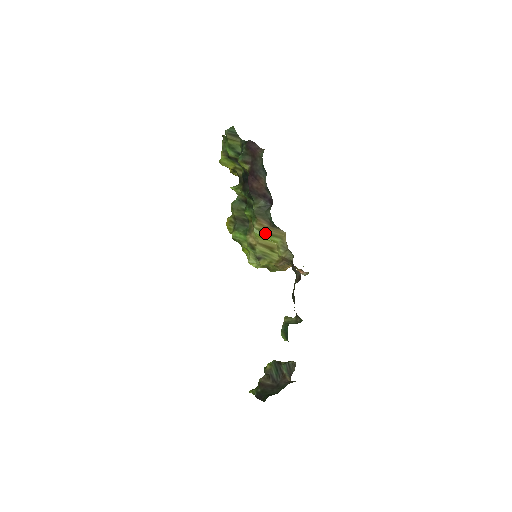
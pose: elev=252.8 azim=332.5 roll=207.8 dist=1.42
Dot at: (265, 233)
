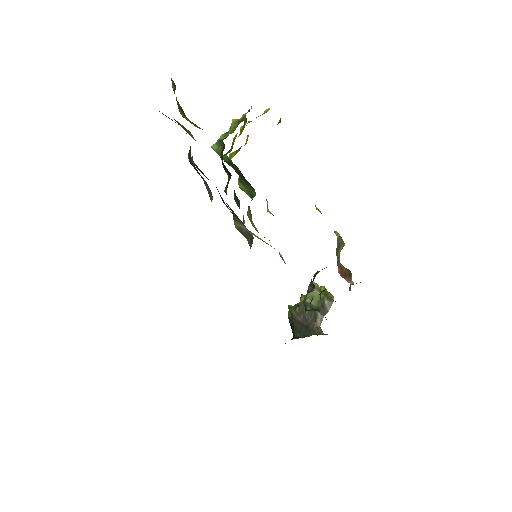
Dot at: occluded
